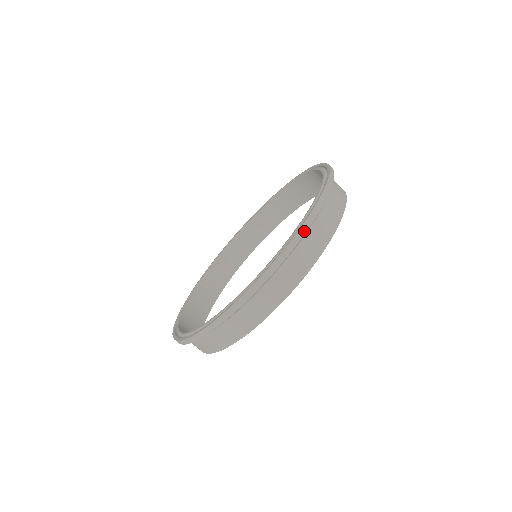
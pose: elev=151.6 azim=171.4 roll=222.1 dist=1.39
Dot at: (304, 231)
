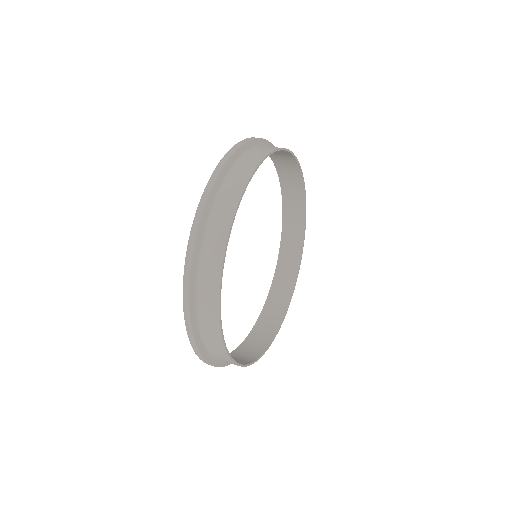
Dot at: (187, 299)
